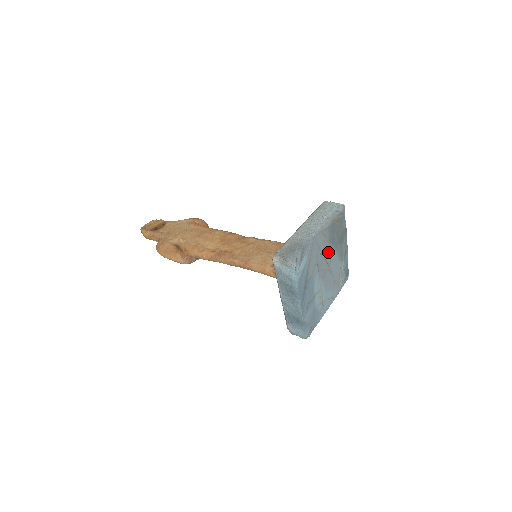
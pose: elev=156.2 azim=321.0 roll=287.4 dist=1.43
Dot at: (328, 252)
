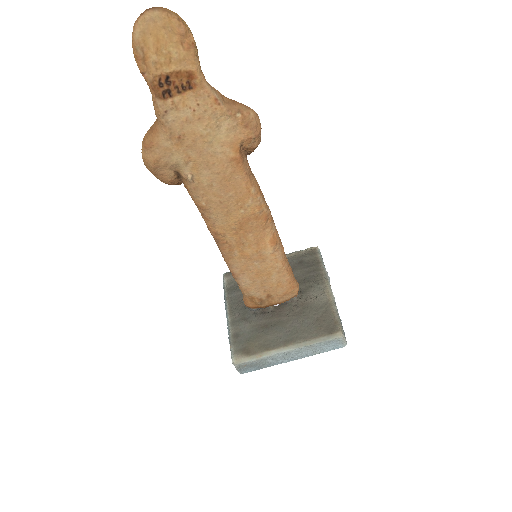
Dot at: occluded
